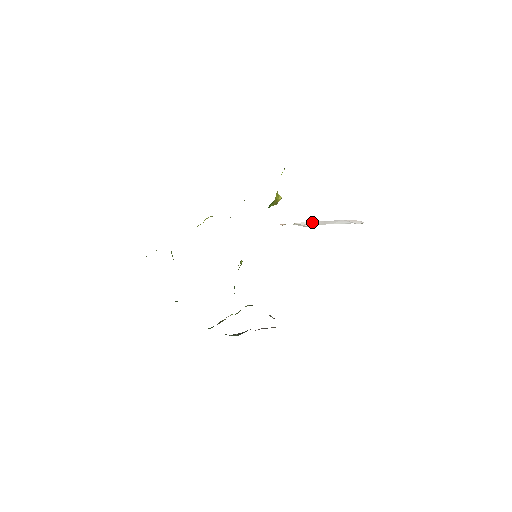
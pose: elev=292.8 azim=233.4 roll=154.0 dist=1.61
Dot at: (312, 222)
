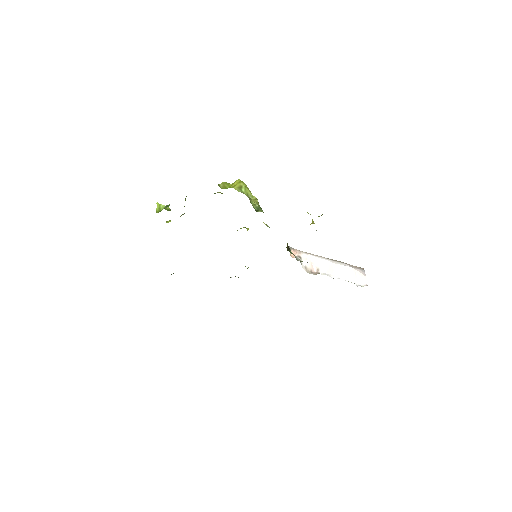
Dot at: (322, 262)
